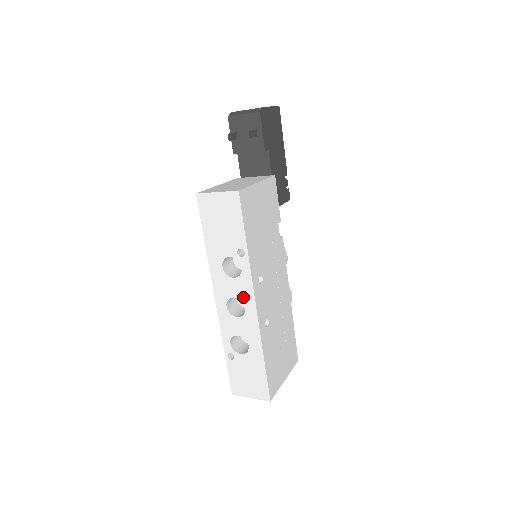
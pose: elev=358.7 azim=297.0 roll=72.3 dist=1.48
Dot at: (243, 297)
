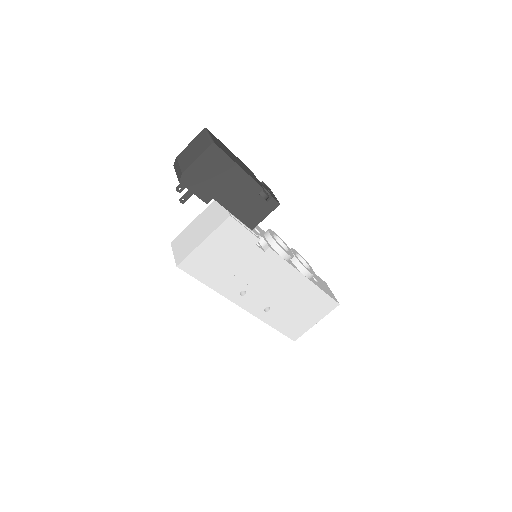
Dot at: occluded
